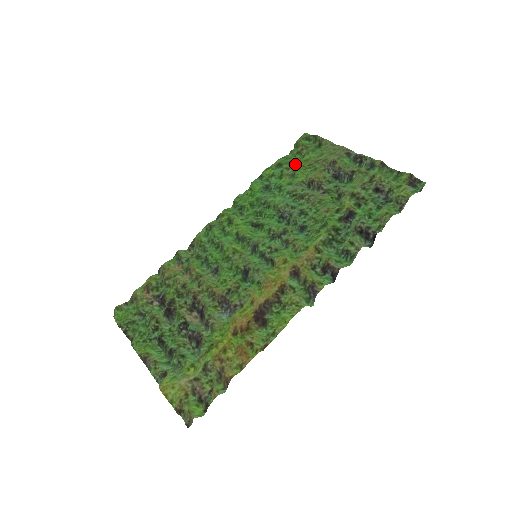
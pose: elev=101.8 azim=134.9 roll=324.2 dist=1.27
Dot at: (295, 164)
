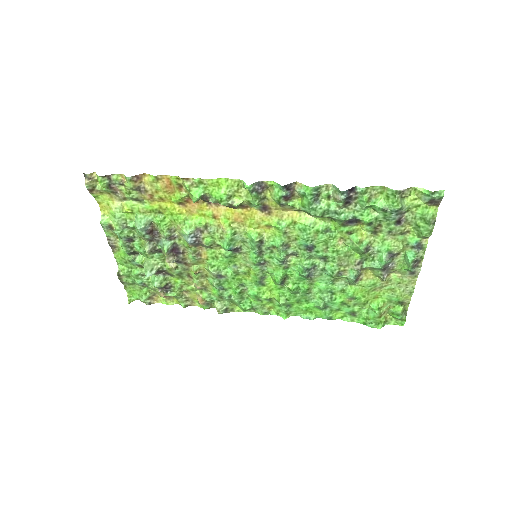
Dot at: (365, 303)
